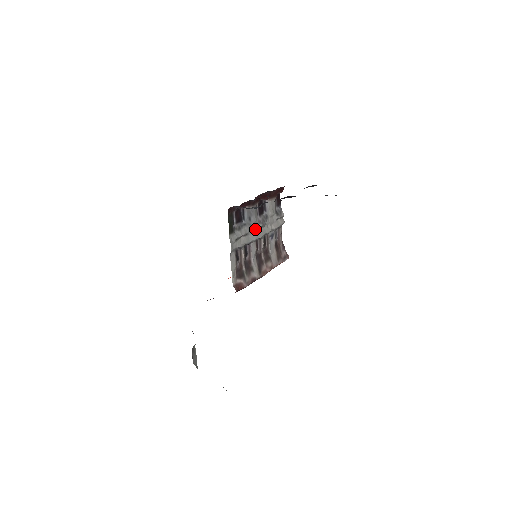
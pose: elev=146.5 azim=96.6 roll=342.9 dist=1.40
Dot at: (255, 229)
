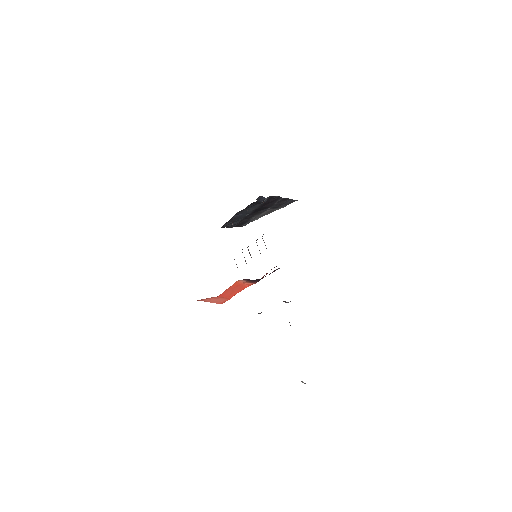
Dot at: occluded
